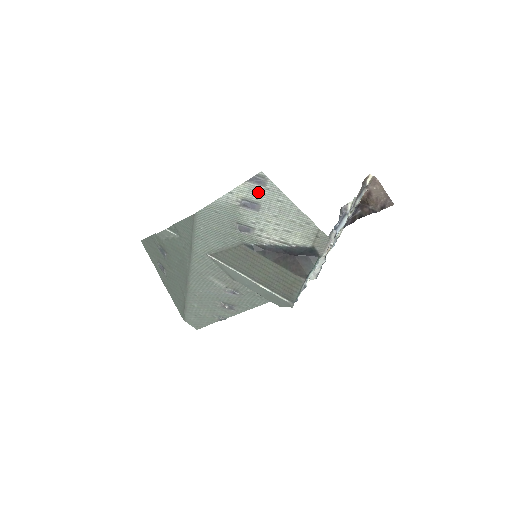
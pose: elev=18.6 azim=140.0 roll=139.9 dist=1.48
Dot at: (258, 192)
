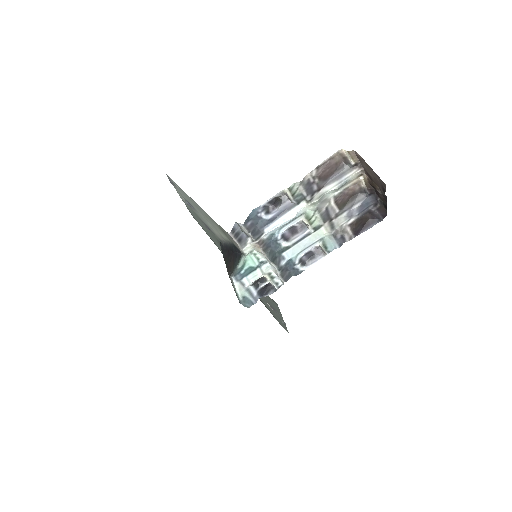
Dot at: (181, 192)
